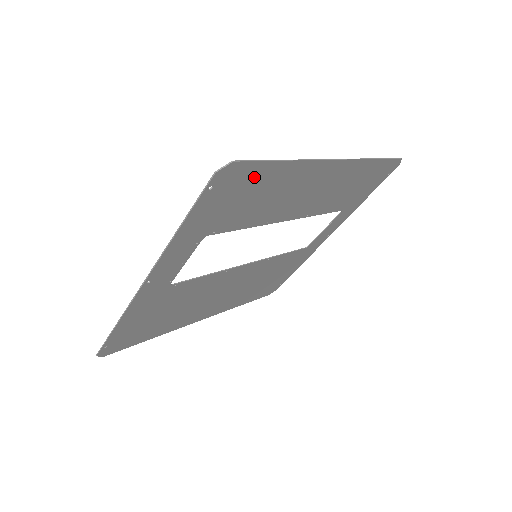
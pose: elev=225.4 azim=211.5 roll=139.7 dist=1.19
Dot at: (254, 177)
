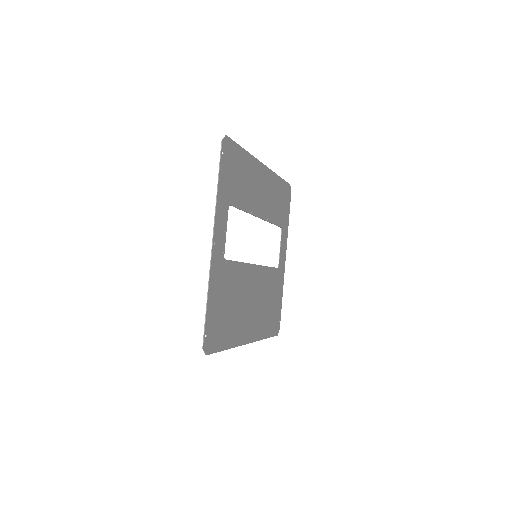
Dot at: (236, 156)
